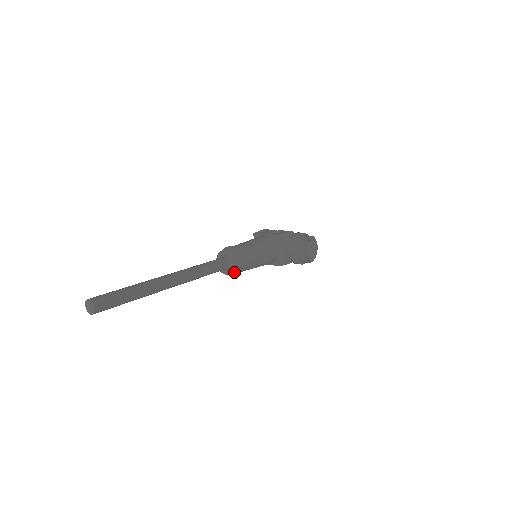
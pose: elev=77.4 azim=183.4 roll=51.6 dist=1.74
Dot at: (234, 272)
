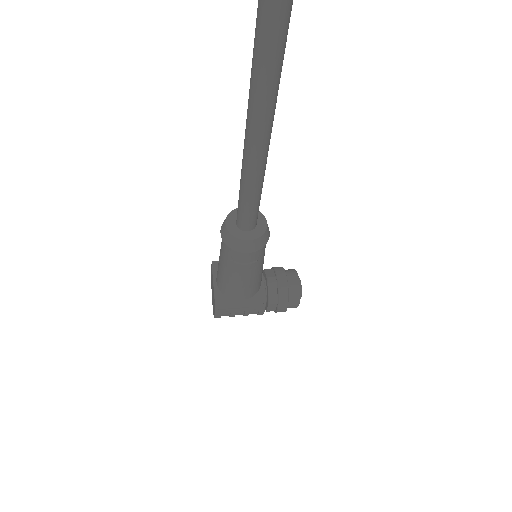
Dot at: (262, 237)
